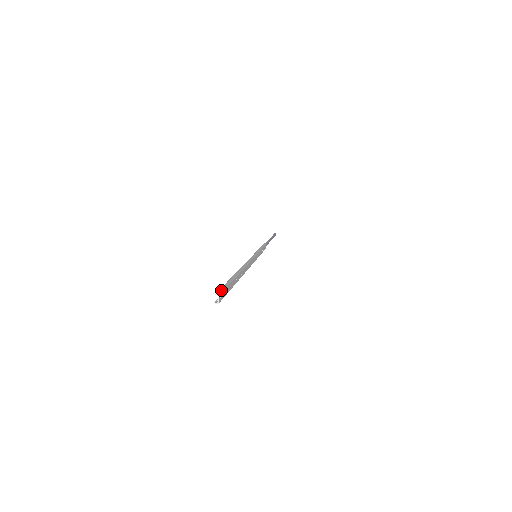
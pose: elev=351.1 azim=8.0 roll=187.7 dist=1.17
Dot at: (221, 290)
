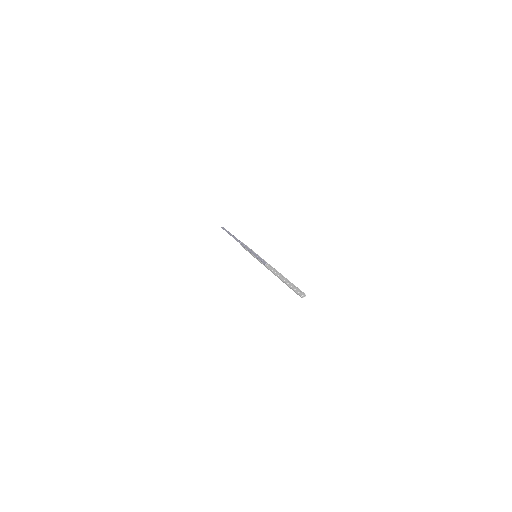
Dot at: (302, 292)
